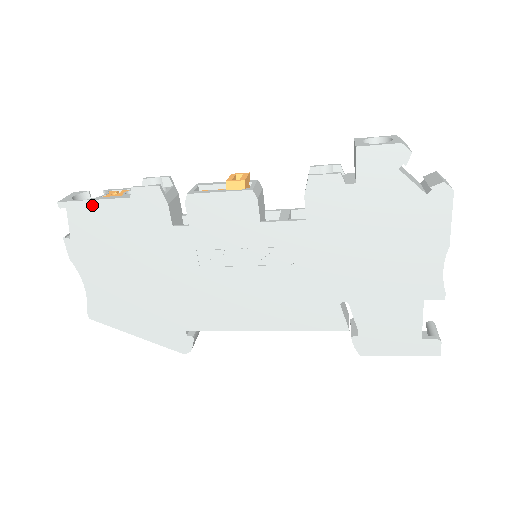
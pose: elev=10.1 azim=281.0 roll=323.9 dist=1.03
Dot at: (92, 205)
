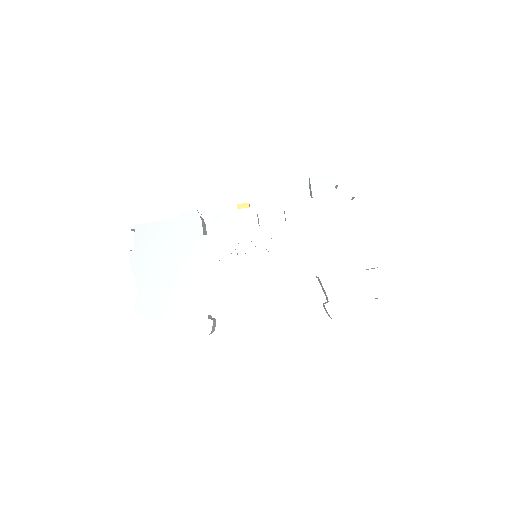
Dot at: (152, 226)
